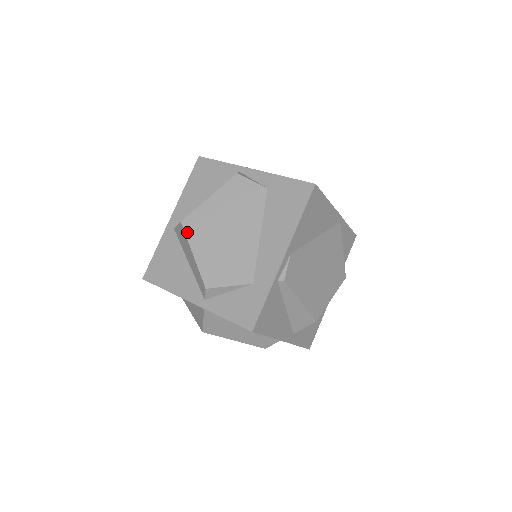
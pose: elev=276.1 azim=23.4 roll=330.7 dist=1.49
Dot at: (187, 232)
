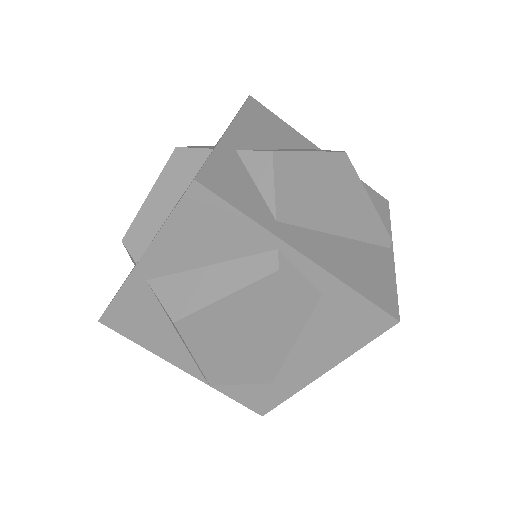
Dot at: (184, 335)
